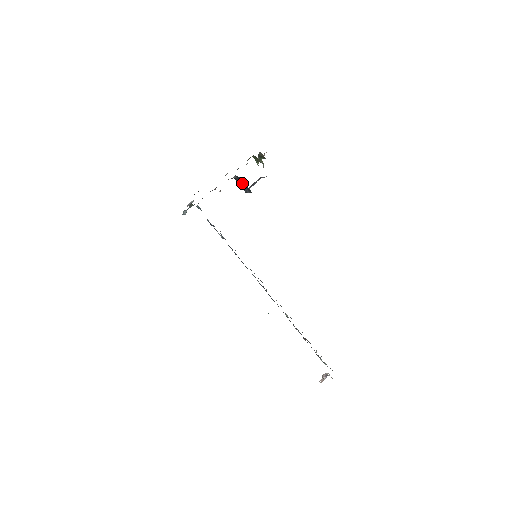
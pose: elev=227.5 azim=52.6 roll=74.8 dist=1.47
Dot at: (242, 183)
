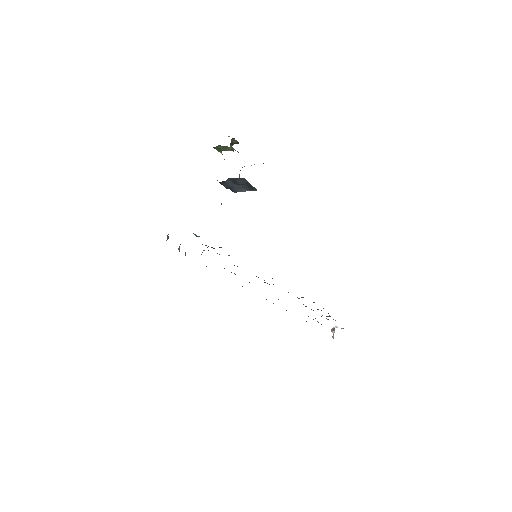
Dot at: (239, 184)
